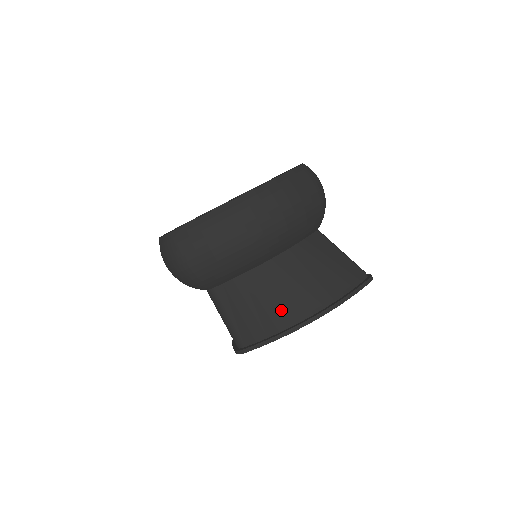
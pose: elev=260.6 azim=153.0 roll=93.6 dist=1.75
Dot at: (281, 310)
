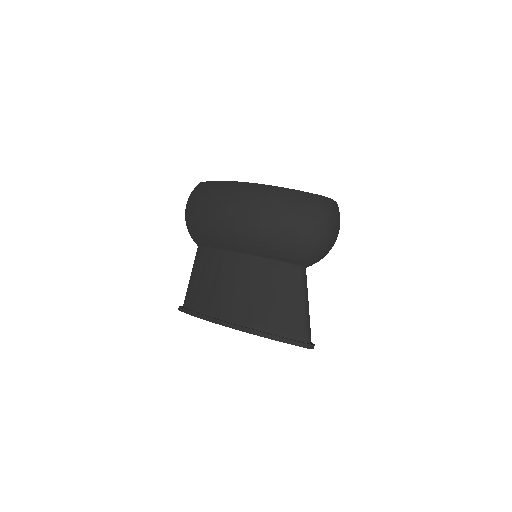
Dot at: (215, 297)
